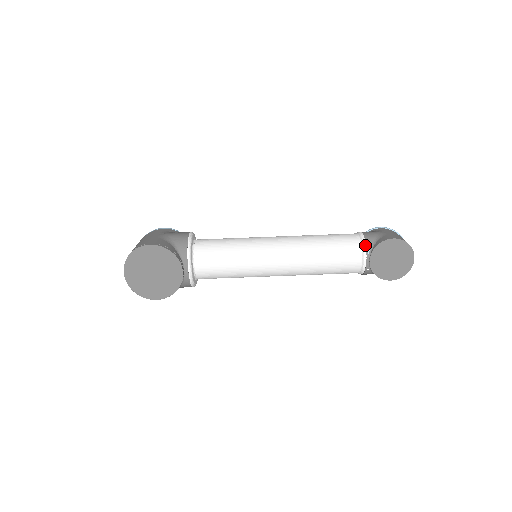
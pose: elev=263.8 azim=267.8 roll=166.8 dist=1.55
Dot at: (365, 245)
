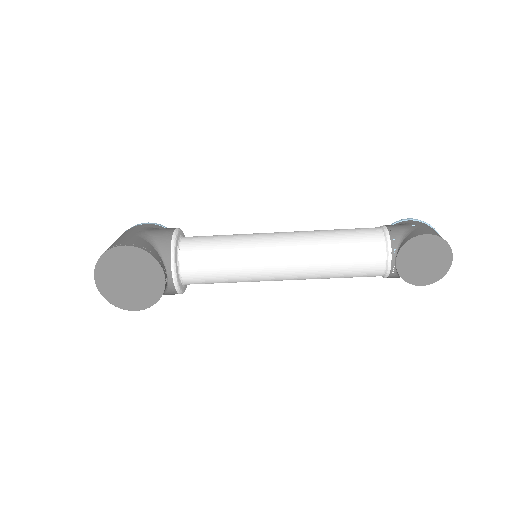
Dot at: (390, 242)
